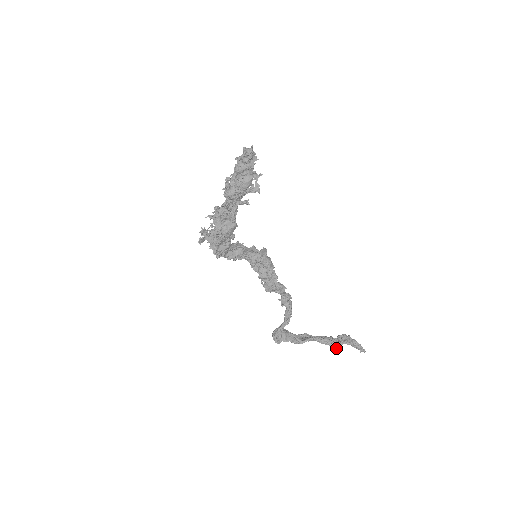
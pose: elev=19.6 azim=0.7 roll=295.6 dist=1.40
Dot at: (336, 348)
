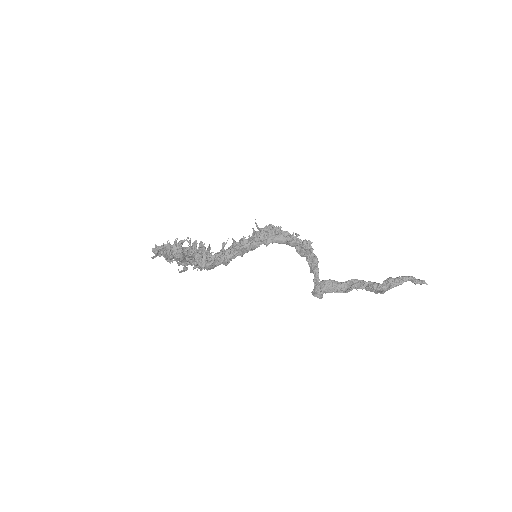
Dot at: (382, 293)
